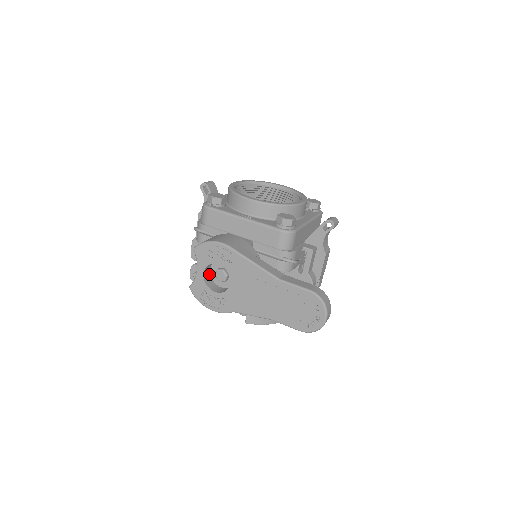
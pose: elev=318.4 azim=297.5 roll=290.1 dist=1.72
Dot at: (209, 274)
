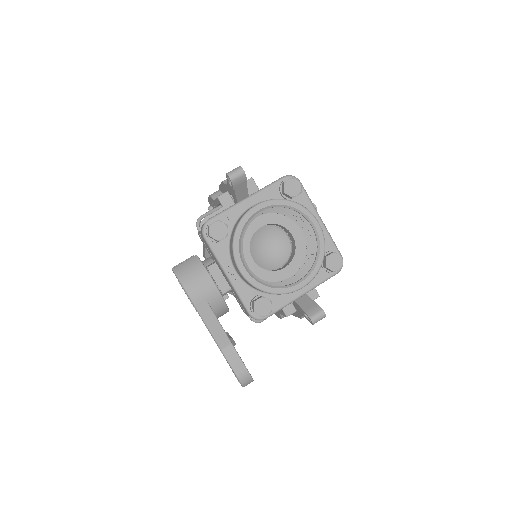
Dot at: occluded
